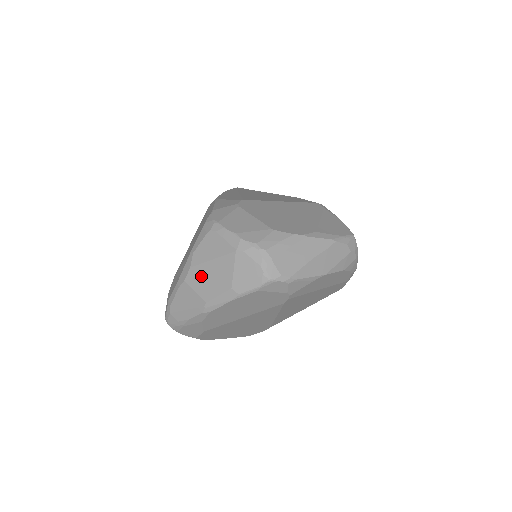
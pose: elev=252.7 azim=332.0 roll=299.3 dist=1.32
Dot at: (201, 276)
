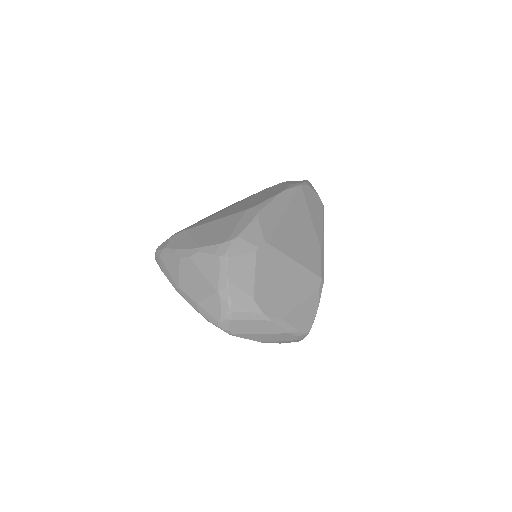
Dot at: (189, 271)
